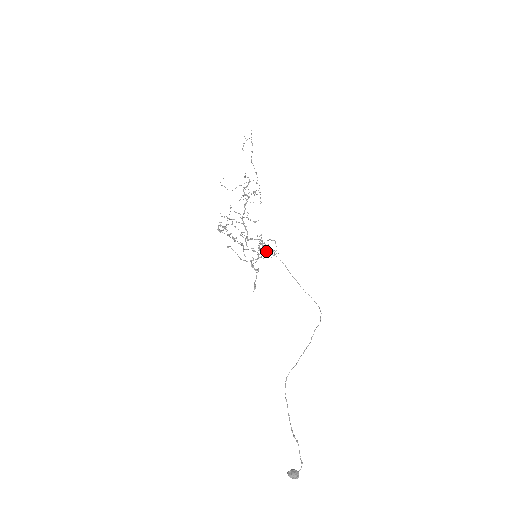
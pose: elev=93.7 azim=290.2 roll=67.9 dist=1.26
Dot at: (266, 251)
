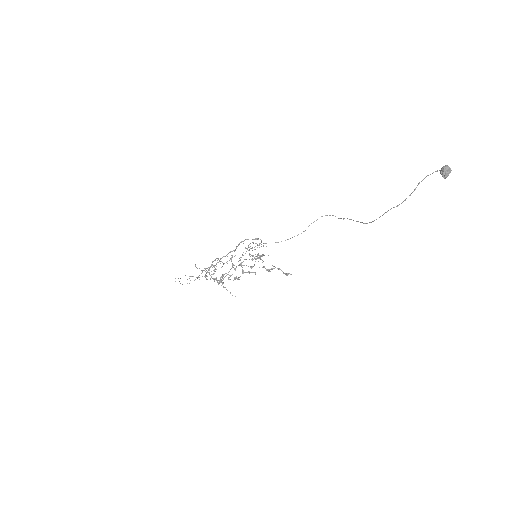
Dot at: occluded
